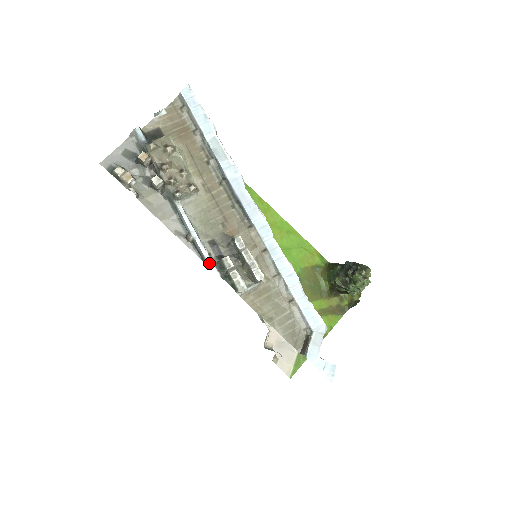
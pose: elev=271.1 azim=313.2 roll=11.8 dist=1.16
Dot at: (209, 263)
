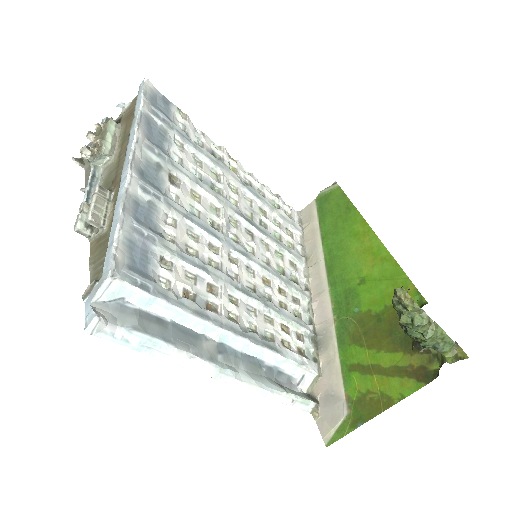
Dot at: occluded
